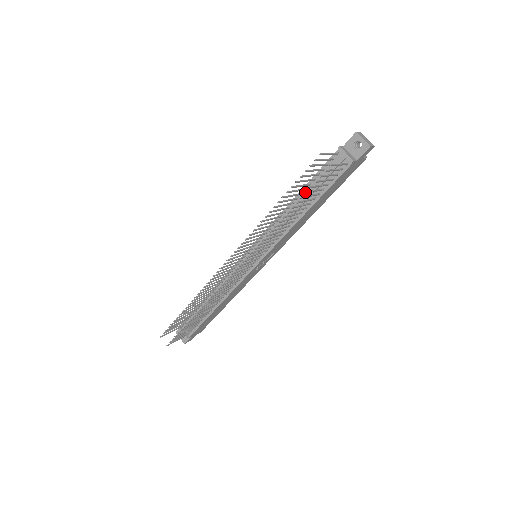
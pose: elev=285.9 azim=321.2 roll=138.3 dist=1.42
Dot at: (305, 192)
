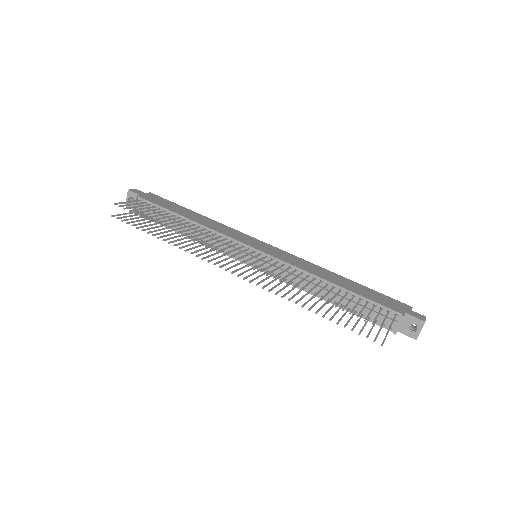
Dot at: occluded
